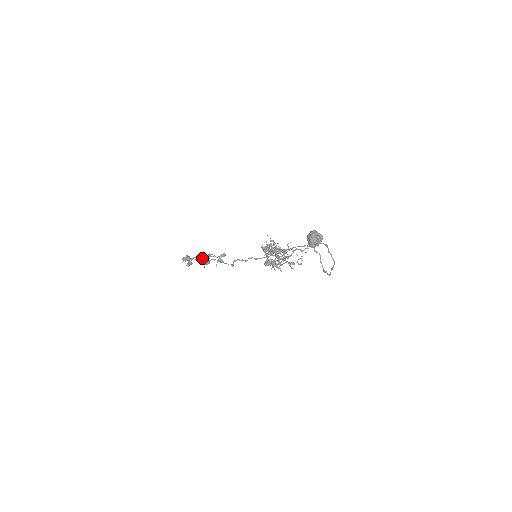
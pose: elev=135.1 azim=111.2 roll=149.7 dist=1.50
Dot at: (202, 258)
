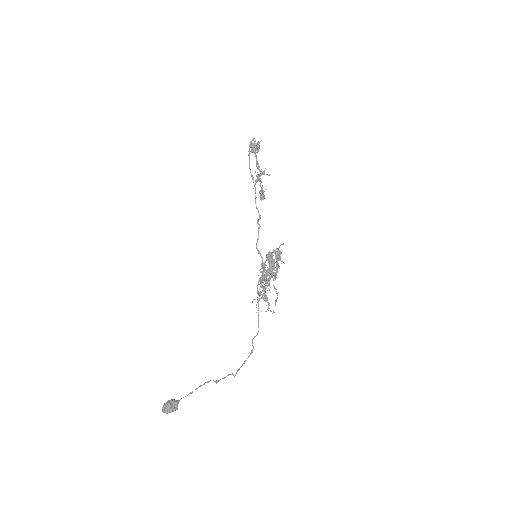
Dot at: (251, 176)
